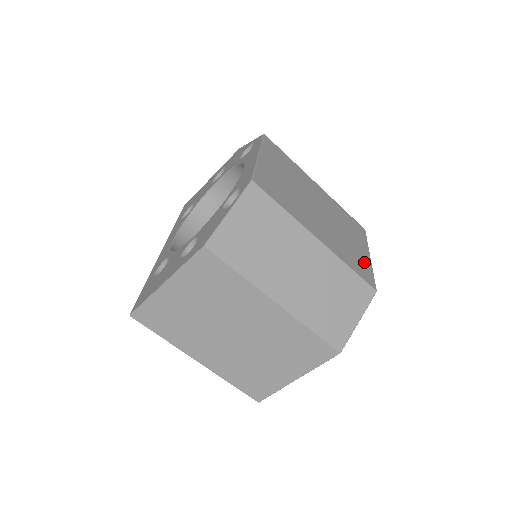
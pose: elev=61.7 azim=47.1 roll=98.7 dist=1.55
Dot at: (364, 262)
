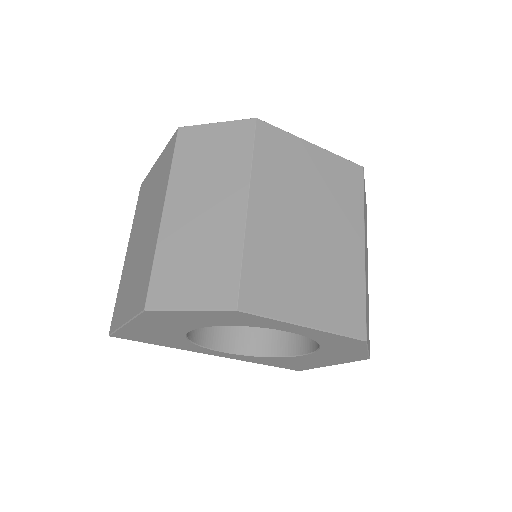
Dot at: (281, 301)
